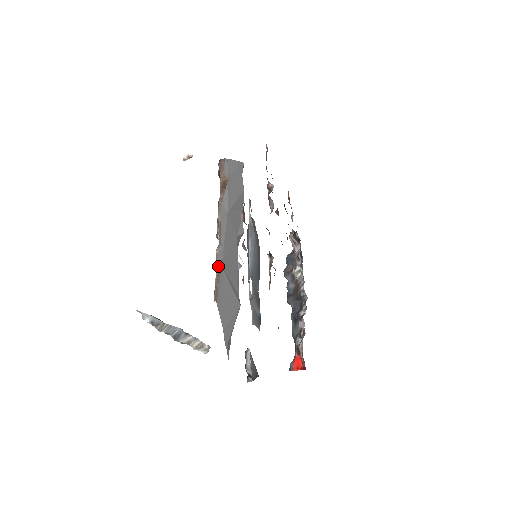
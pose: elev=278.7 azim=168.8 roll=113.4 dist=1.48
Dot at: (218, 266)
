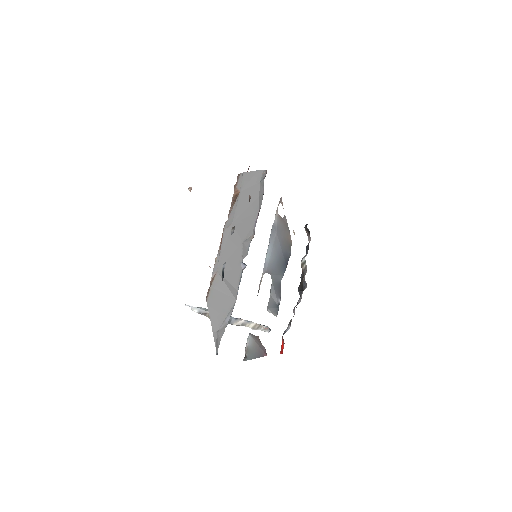
Dot at: (214, 271)
